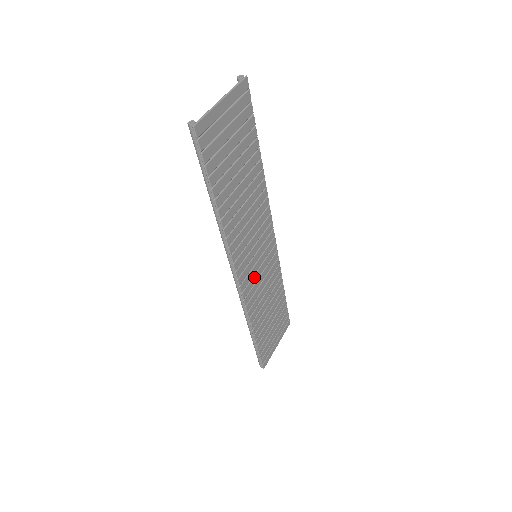
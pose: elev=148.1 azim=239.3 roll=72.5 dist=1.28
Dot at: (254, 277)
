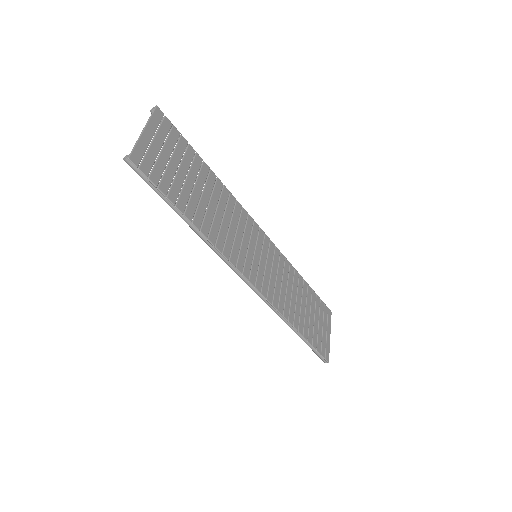
Dot at: (265, 275)
